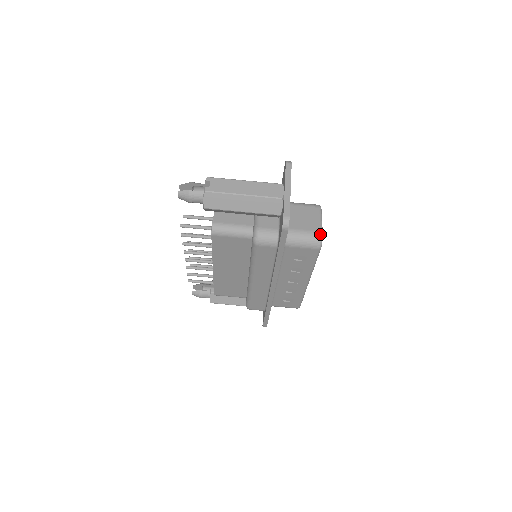
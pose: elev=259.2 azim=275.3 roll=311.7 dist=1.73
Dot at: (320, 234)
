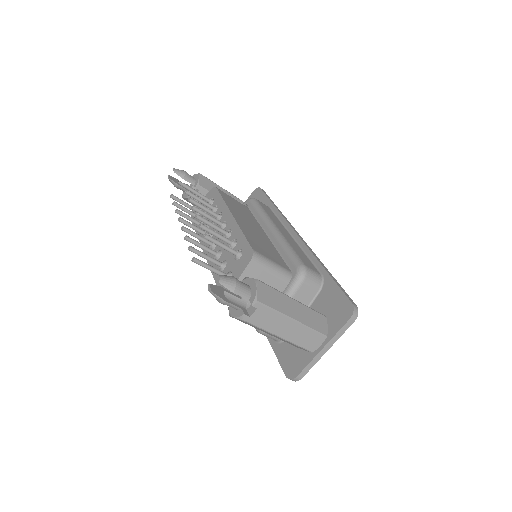
Dot at: occluded
